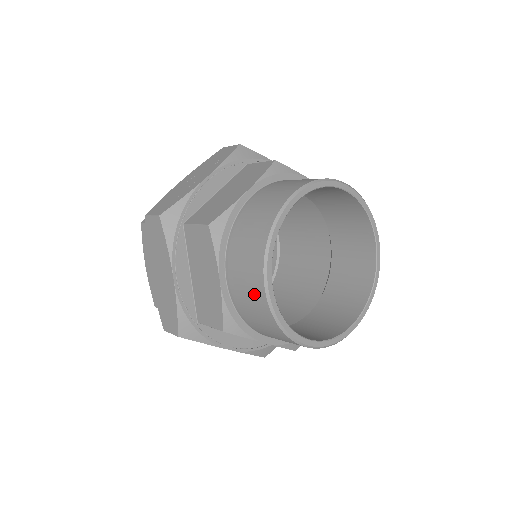
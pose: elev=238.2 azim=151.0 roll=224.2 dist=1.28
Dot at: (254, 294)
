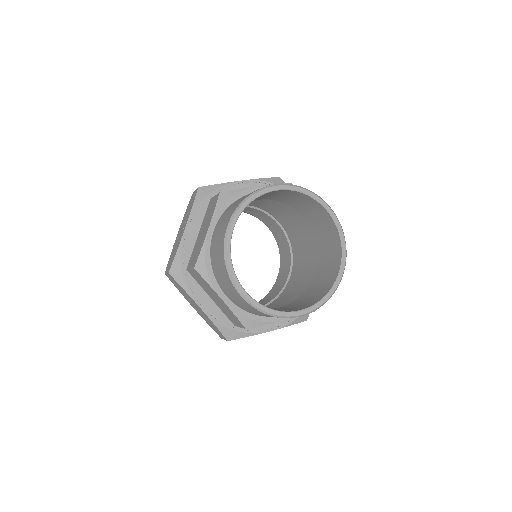
Dot at: (242, 302)
